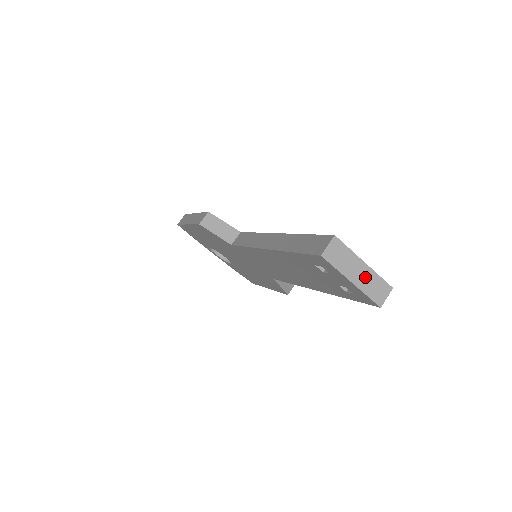
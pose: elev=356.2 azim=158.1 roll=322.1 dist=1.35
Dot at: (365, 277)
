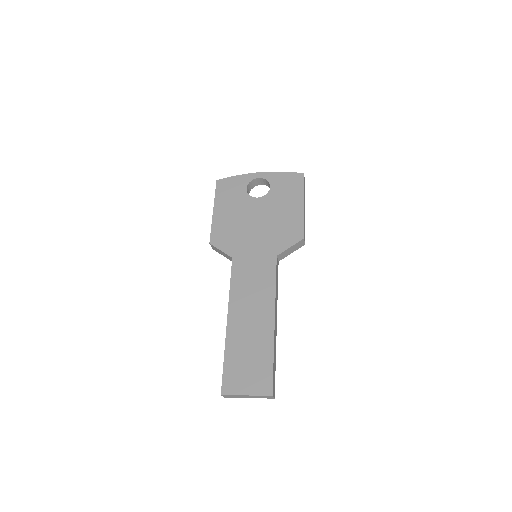
Dot at: (253, 397)
